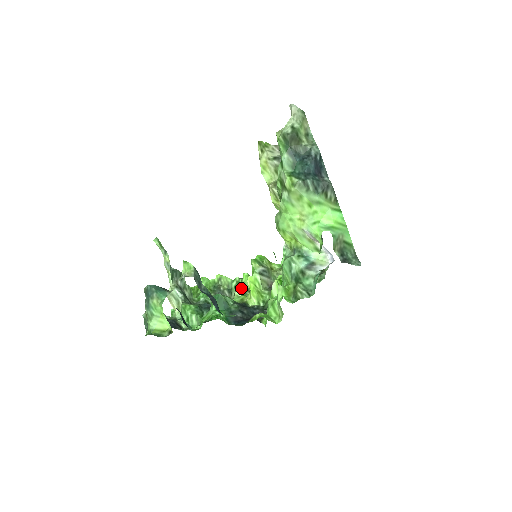
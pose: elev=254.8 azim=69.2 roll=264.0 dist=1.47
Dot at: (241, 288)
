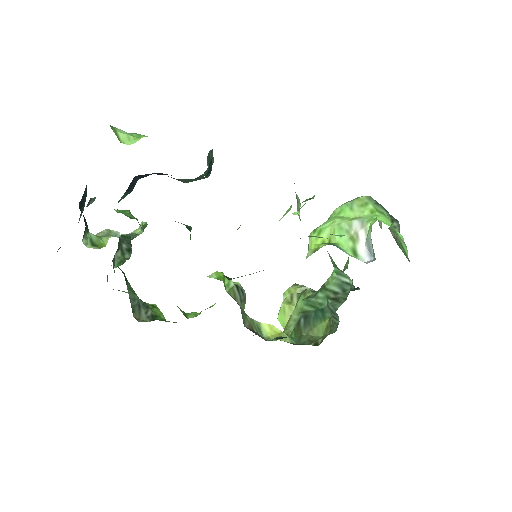
Dot at: occluded
